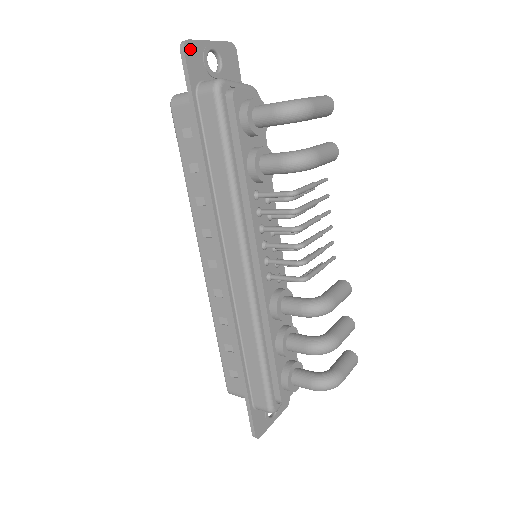
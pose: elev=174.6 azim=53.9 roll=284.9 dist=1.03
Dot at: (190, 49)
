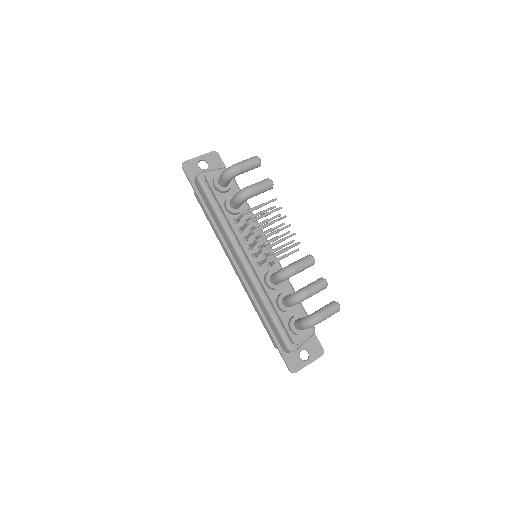
Dot at: (186, 165)
